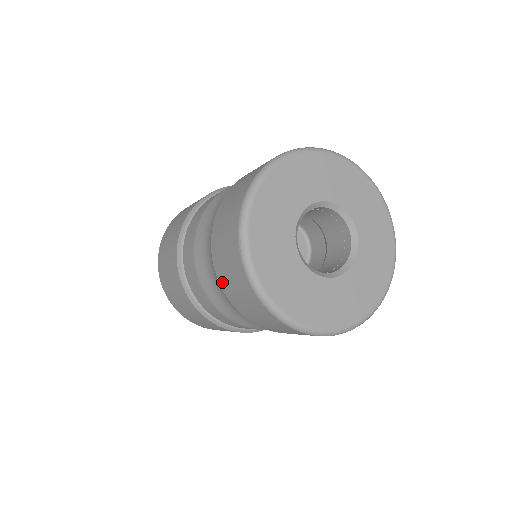
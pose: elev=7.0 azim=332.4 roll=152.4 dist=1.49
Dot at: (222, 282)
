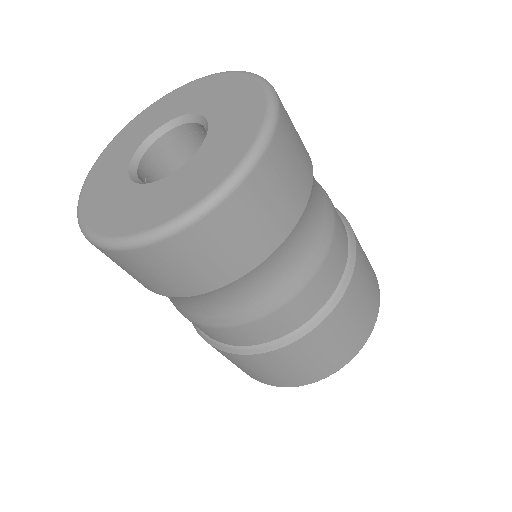
Dot at: occluded
